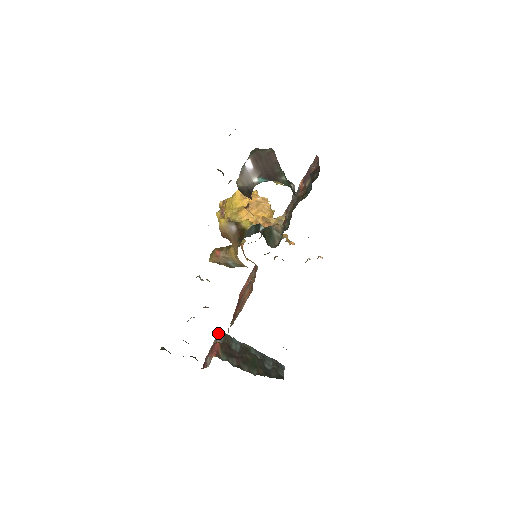
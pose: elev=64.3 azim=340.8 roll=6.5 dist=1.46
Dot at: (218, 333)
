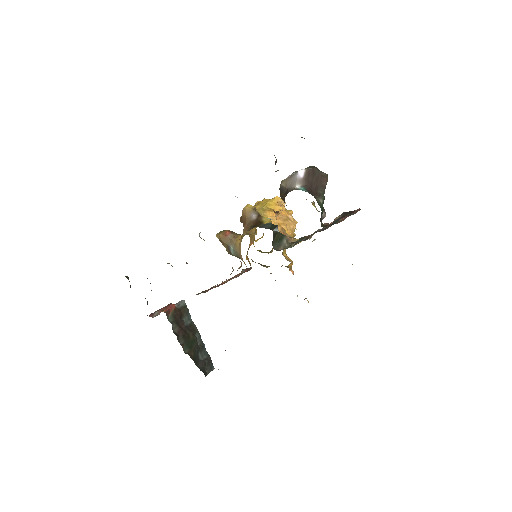
Dot at: occluded
